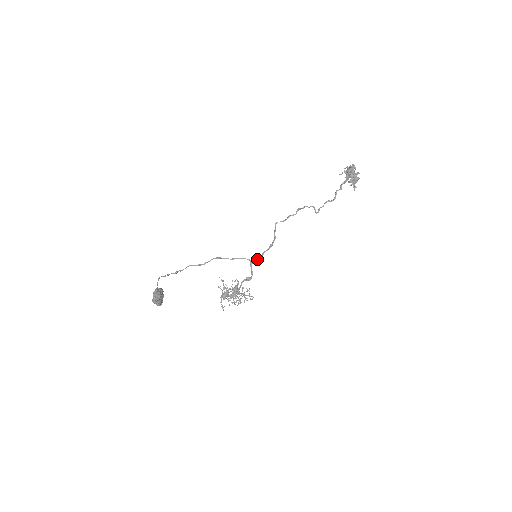
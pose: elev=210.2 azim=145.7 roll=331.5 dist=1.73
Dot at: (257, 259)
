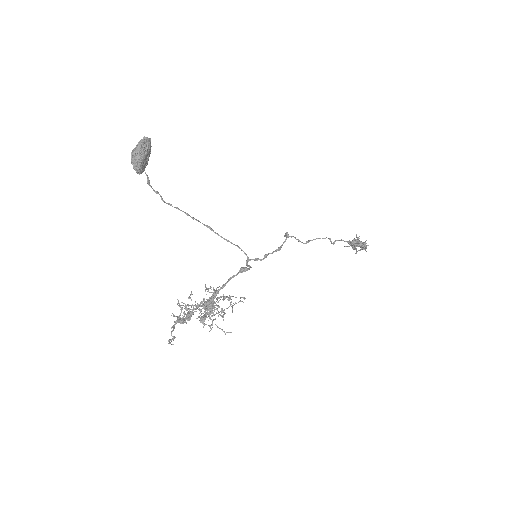
Dot at: (258, 258)
